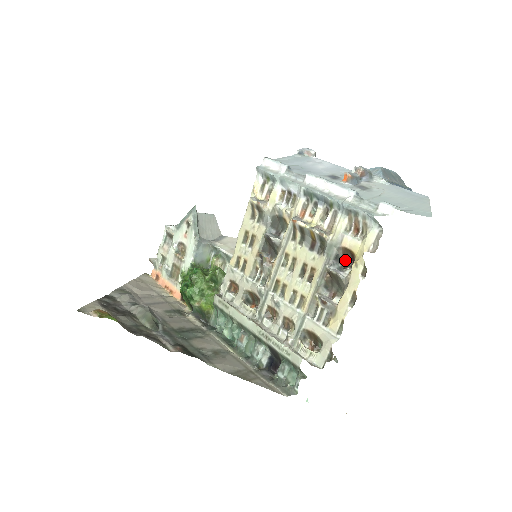
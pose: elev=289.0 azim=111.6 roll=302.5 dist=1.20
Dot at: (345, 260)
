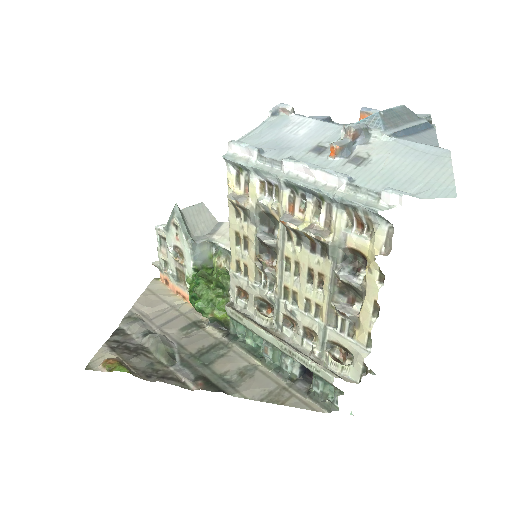
Dot at: (356, 259)
